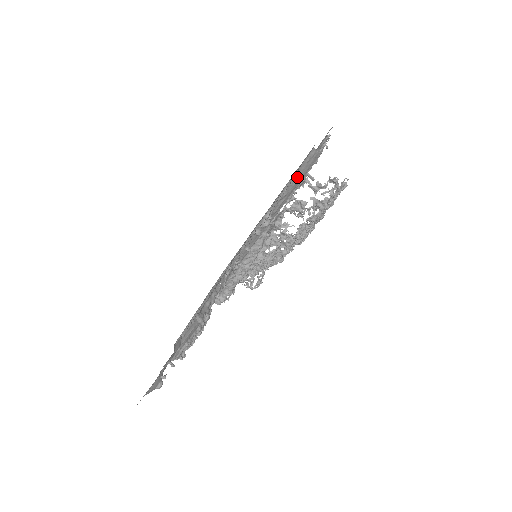
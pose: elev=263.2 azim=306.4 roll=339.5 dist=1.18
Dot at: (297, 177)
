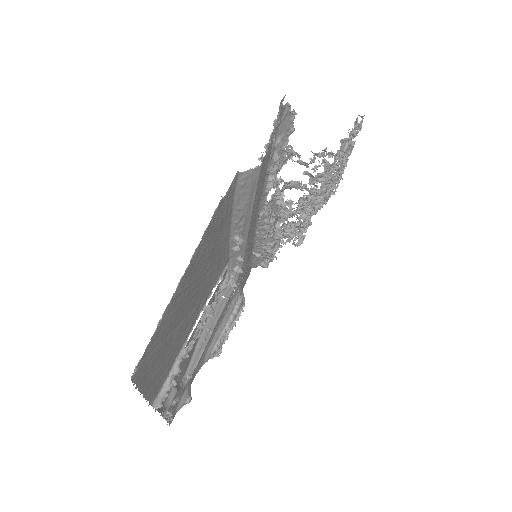
Dot at: (242, 200)
